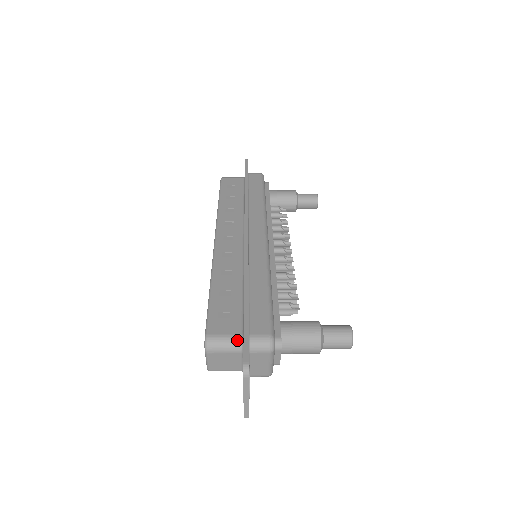
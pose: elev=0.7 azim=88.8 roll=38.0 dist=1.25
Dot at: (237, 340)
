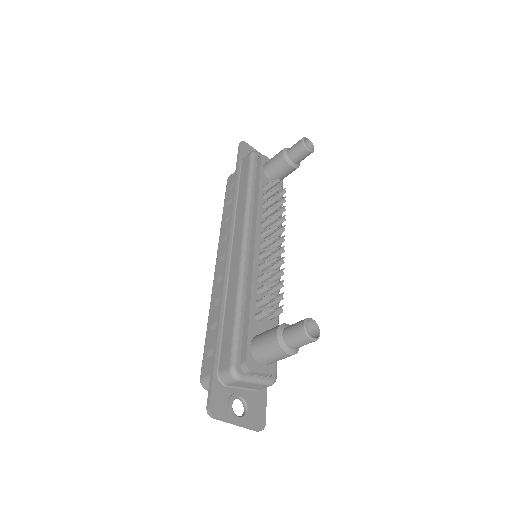
Dot at: occluded
